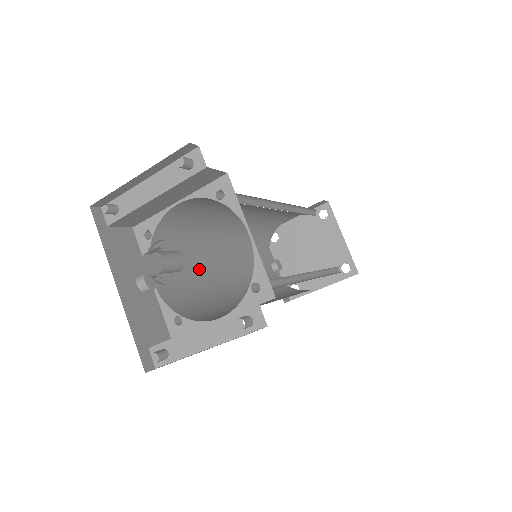
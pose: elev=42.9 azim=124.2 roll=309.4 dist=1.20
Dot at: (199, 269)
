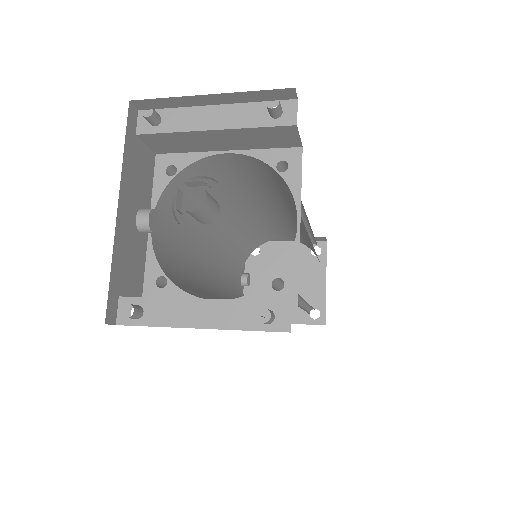
Dot at: (191, 240)
